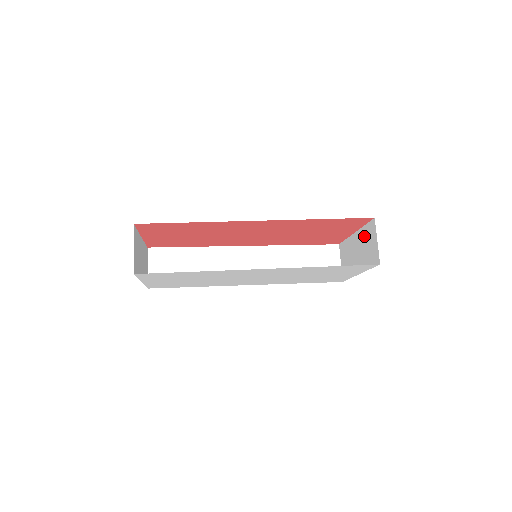
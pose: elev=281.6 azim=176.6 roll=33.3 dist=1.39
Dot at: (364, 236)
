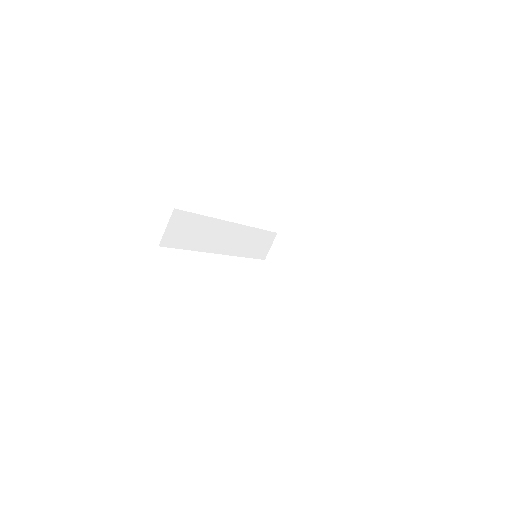
Dot at: (316, 263)
